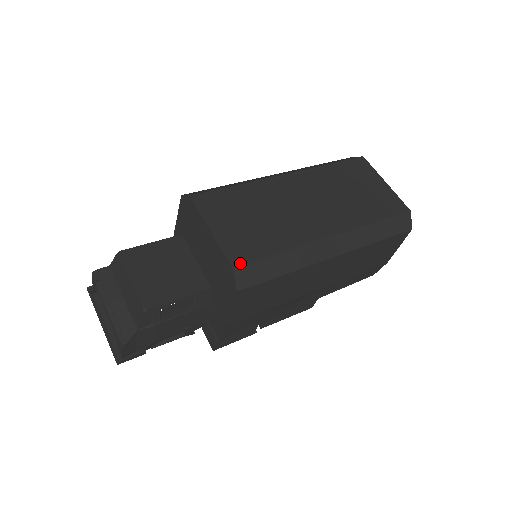
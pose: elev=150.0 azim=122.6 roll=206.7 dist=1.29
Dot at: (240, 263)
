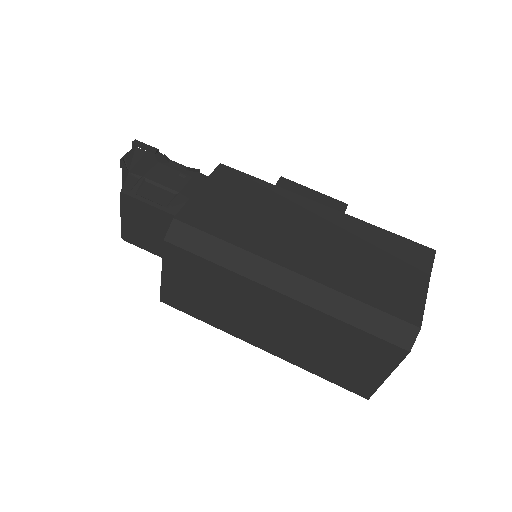
Dot at: (167, 303)
